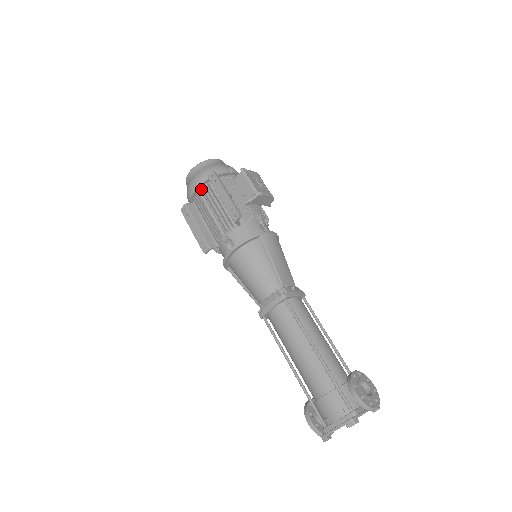
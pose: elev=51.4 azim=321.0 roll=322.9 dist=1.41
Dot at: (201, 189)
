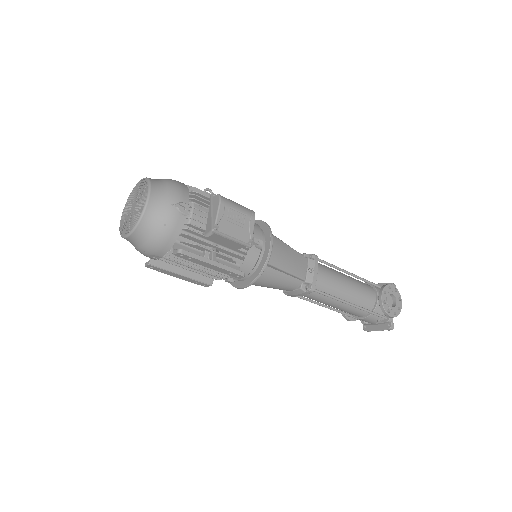
Dot at: (167, 258)
